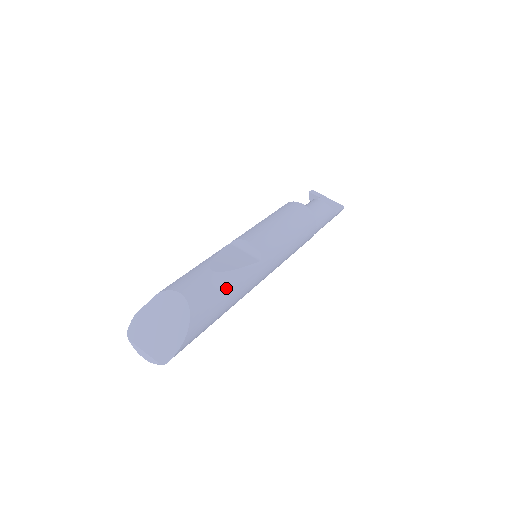
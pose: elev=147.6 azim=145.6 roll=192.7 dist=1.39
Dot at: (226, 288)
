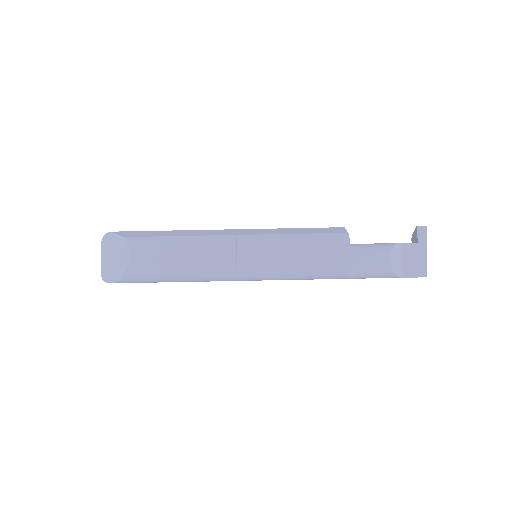
Dot at: (174, 274)
